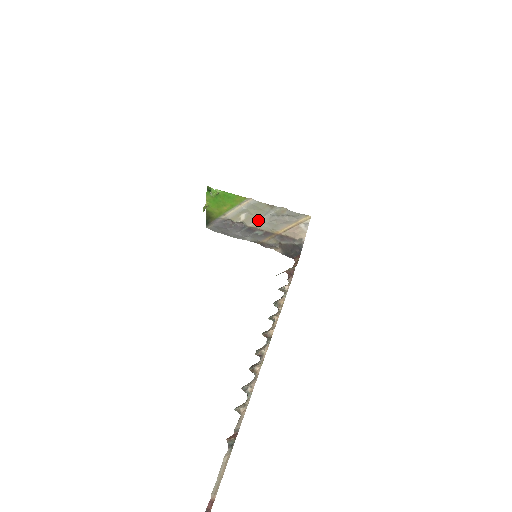
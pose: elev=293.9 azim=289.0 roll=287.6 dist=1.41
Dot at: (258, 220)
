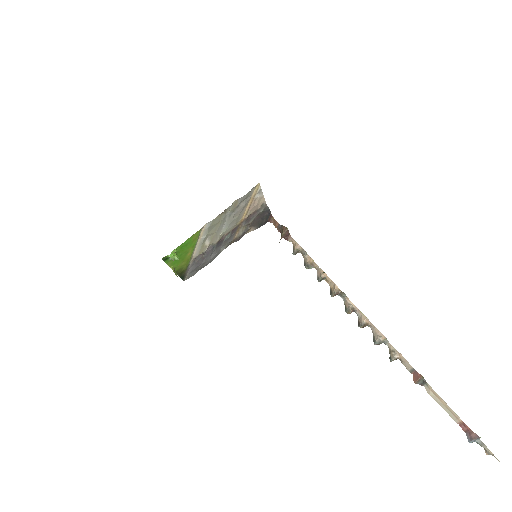
Dot at: (221, 231)
